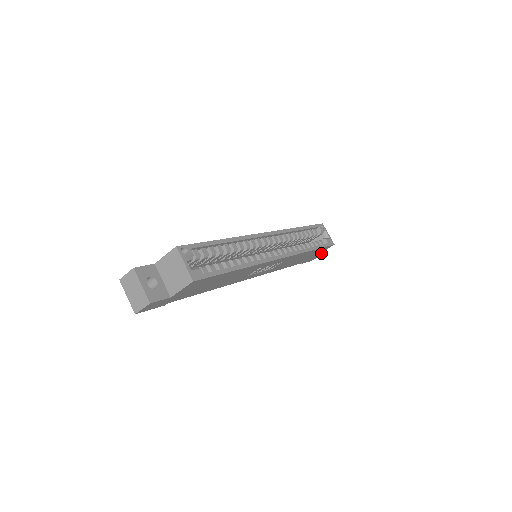
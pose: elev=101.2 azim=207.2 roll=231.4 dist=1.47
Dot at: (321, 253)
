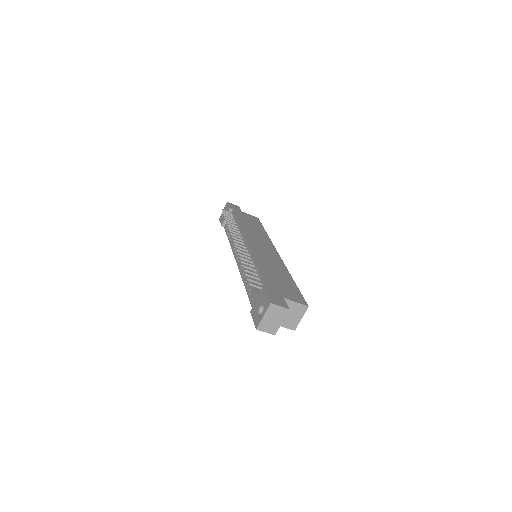
Dot at: occluded
